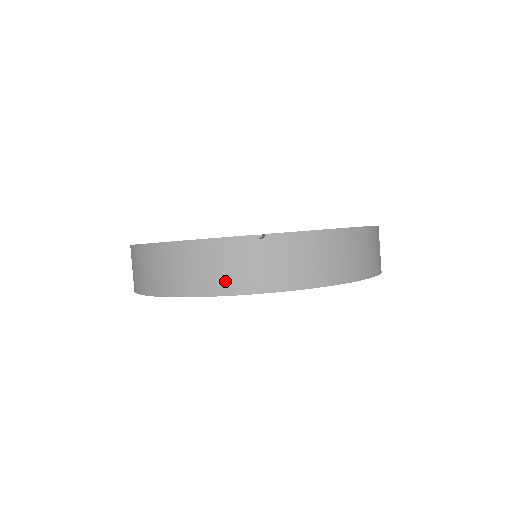
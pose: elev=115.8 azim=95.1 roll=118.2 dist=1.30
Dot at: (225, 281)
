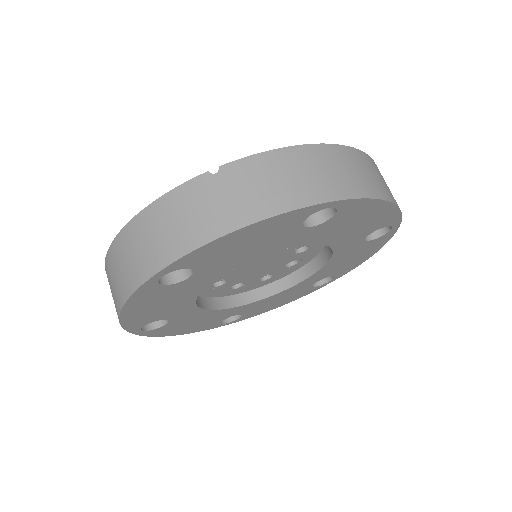
Dot at: (188, 234)
